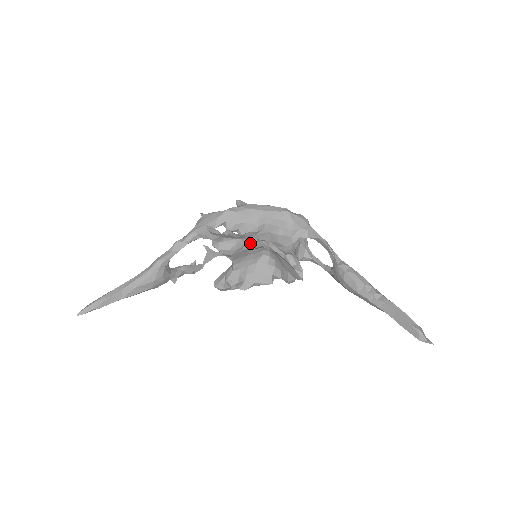
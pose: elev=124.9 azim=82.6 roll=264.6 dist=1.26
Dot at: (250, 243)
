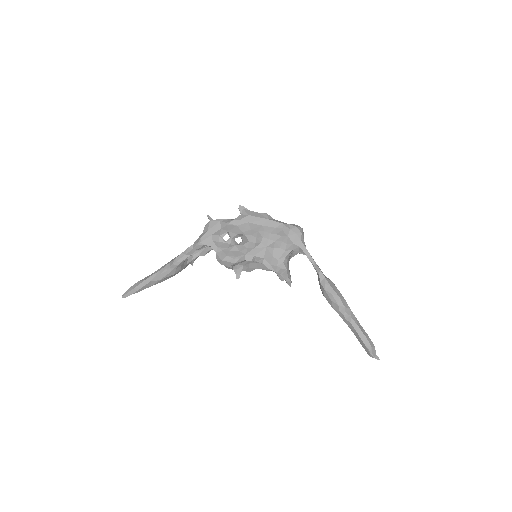
Dot at: (248, 259)
